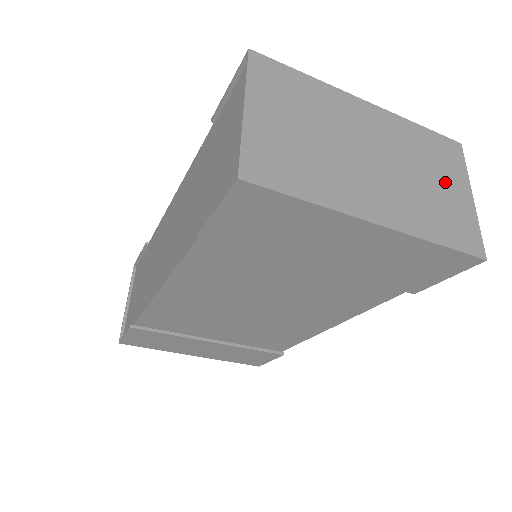
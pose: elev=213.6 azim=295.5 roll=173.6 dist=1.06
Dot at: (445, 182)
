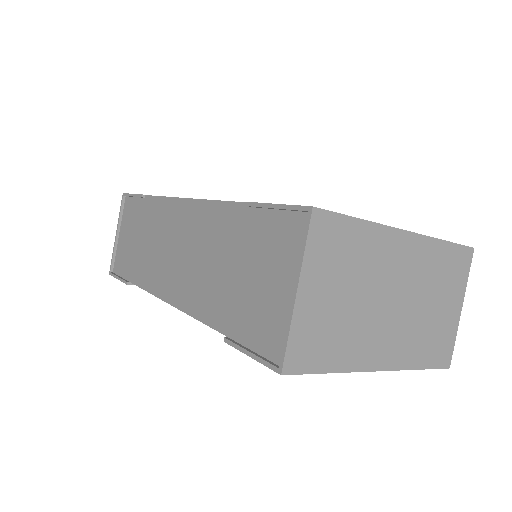
Dot at: (445, 302)
